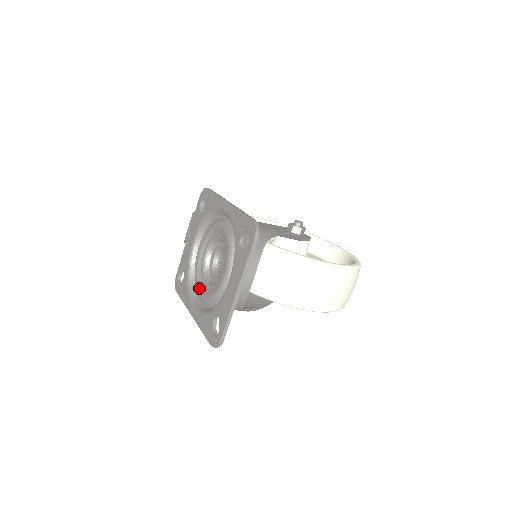
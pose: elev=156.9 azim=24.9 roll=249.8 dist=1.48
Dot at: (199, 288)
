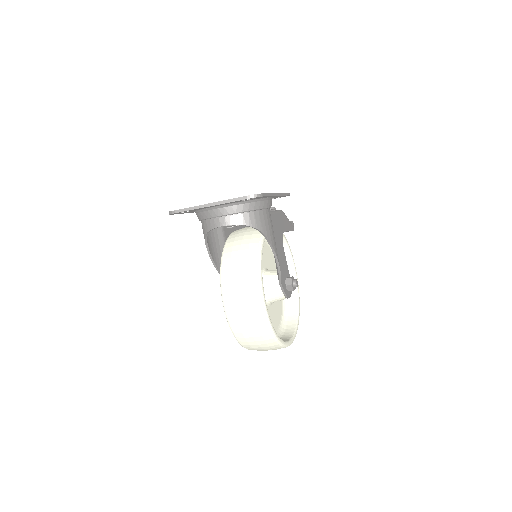
Dot at: occluded
